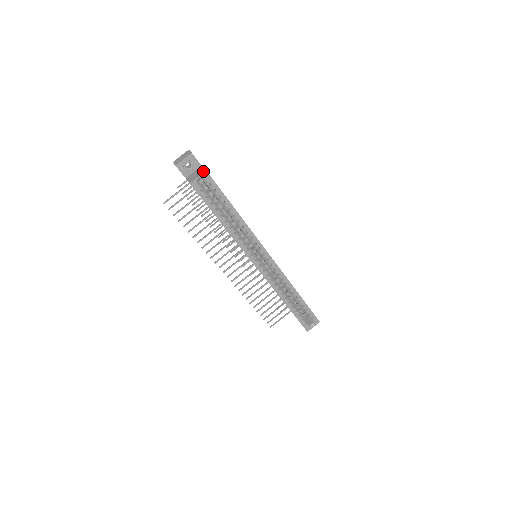
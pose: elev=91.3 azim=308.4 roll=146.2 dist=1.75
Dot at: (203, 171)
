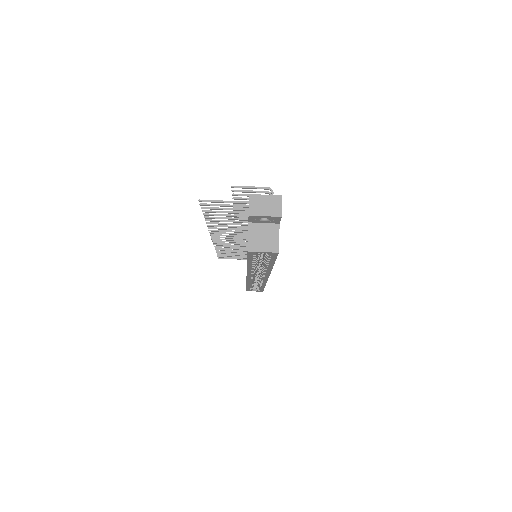
Dot at: (275, 247)
